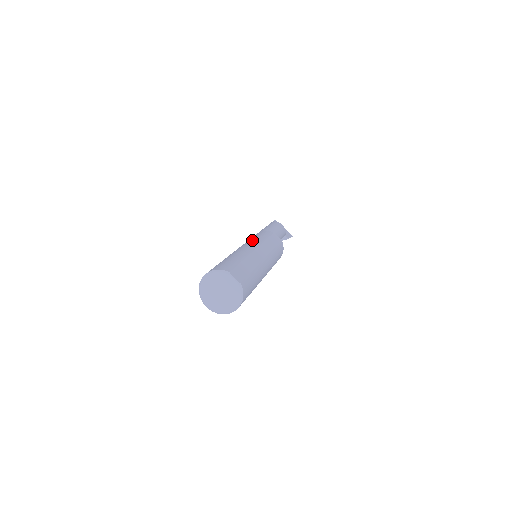
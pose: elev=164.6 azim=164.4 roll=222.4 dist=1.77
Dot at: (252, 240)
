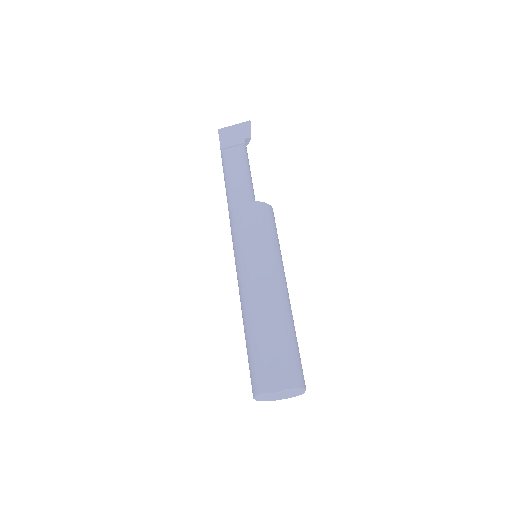
Dot at: (237, 262)
